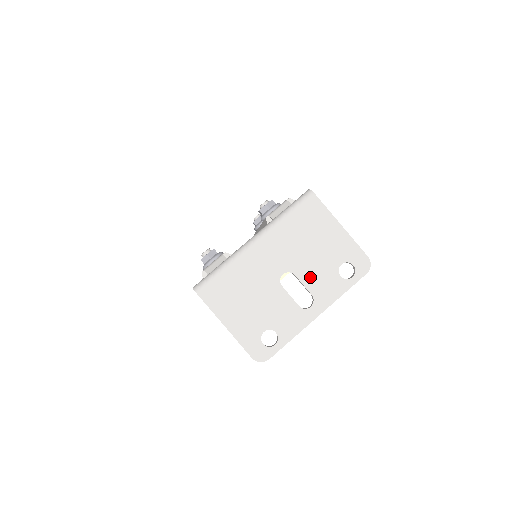
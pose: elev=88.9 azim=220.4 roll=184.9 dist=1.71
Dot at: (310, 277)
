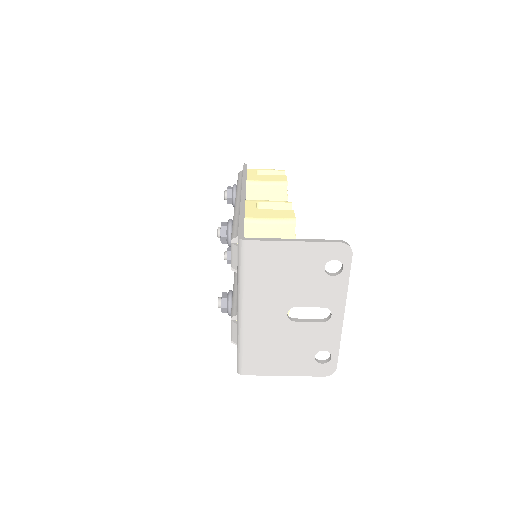
Dot at: (309, 298)
